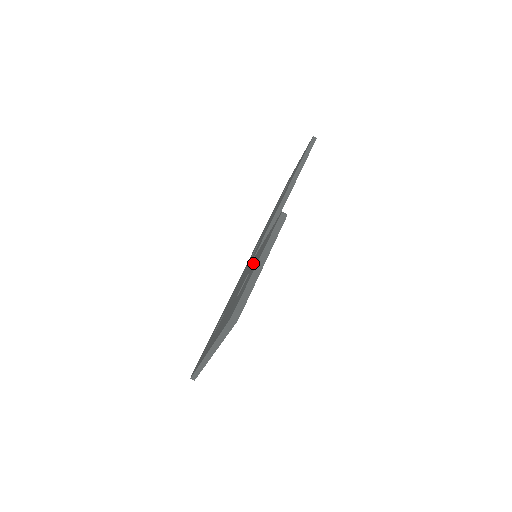
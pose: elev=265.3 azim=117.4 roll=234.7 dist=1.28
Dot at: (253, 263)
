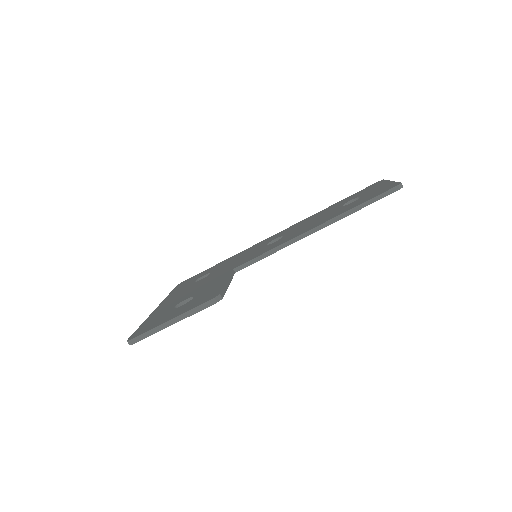
Dot at: (202, 293)
